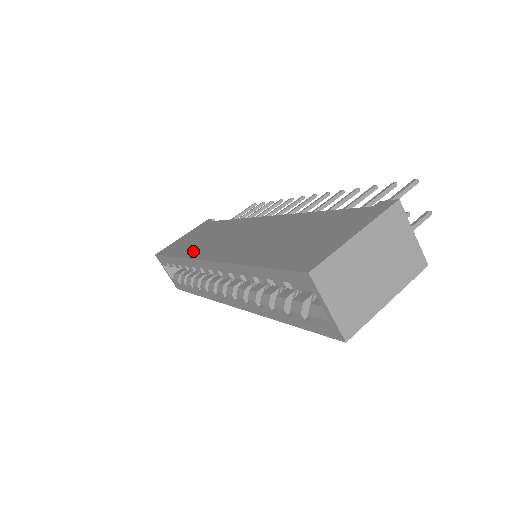
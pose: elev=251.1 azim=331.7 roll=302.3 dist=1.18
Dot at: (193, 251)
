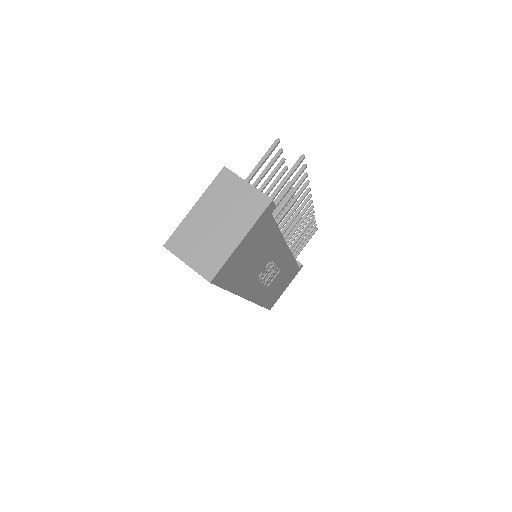
Dot at: occluded
